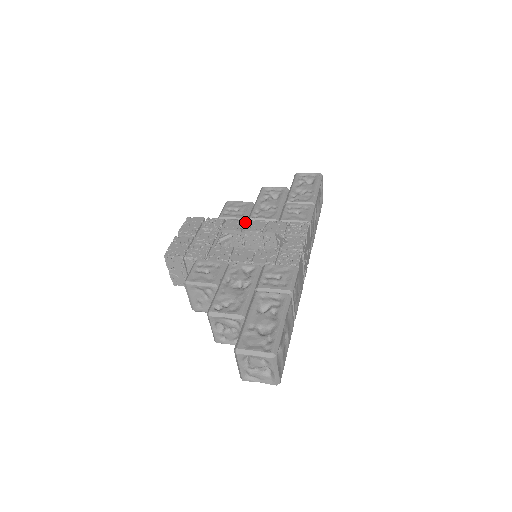
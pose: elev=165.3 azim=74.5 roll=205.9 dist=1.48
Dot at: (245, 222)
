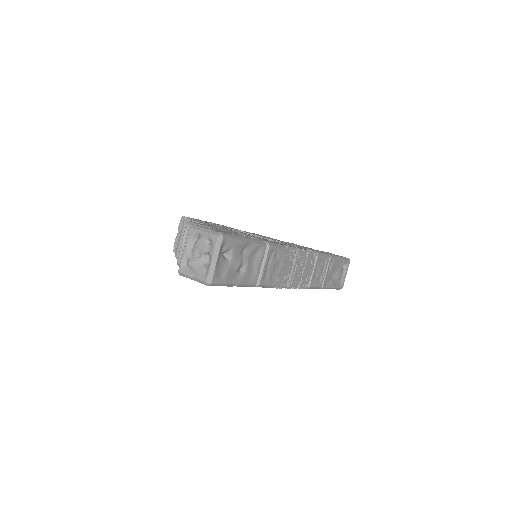
Dot at: occluded
